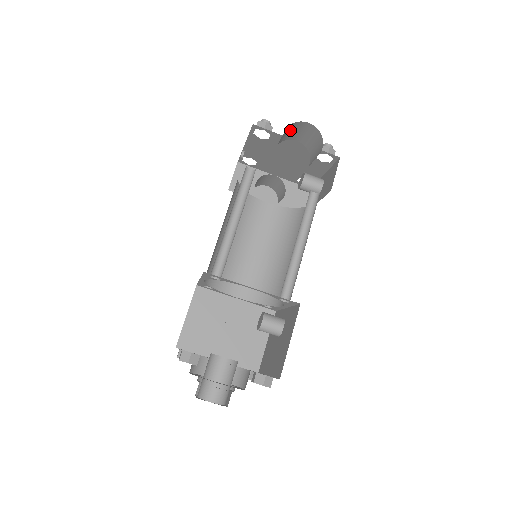
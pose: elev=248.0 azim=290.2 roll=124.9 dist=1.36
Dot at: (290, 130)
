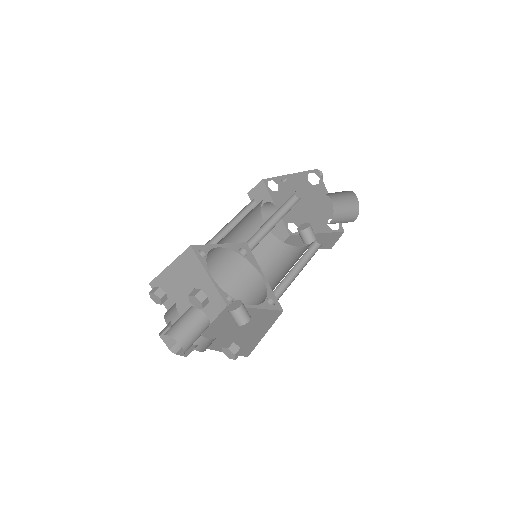
Dot at: (341, 192)
